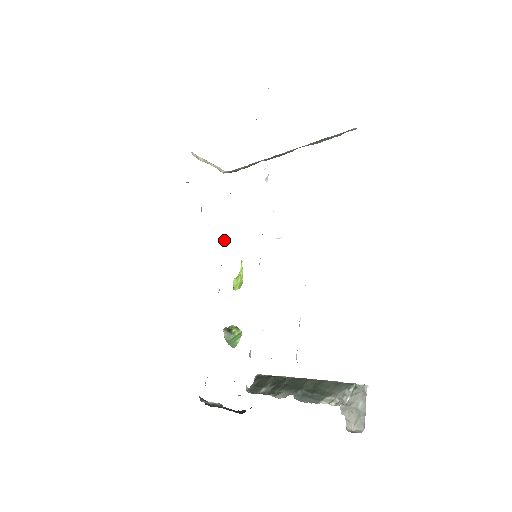
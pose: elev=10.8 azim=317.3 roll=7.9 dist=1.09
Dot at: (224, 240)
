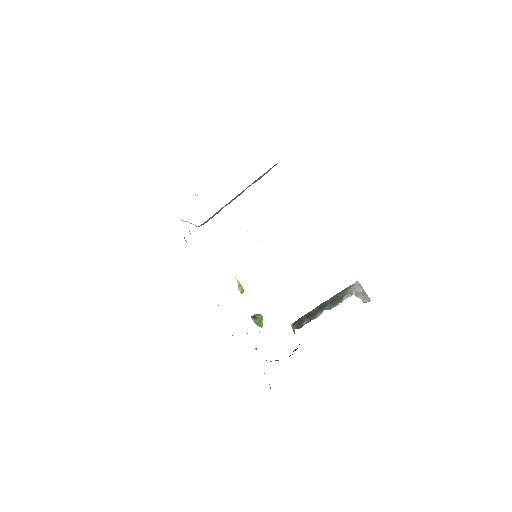
Dot at: occluded
